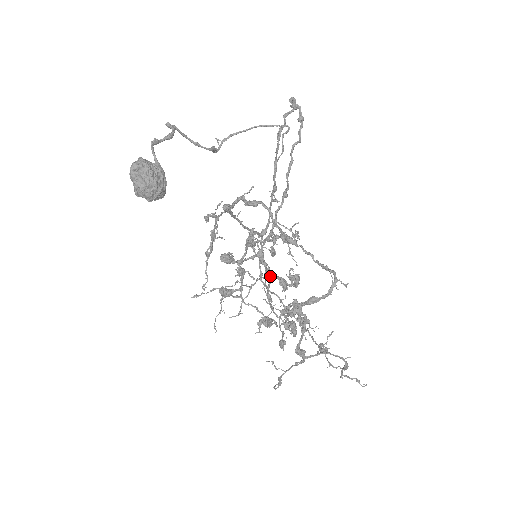
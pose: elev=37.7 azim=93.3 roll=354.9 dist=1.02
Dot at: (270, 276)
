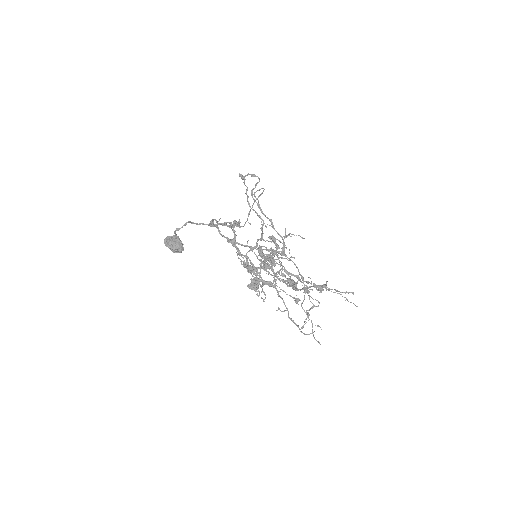
Dot at: (264, 261)
